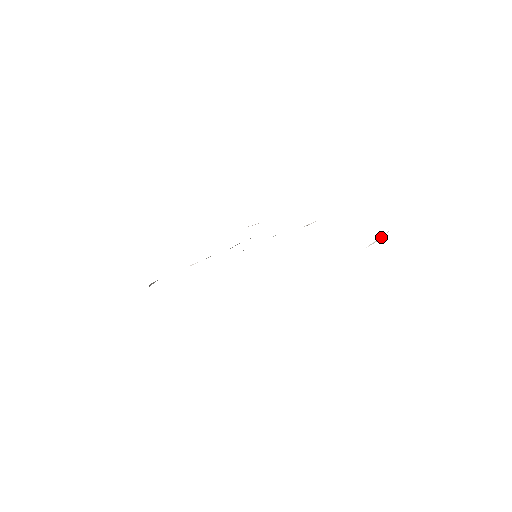
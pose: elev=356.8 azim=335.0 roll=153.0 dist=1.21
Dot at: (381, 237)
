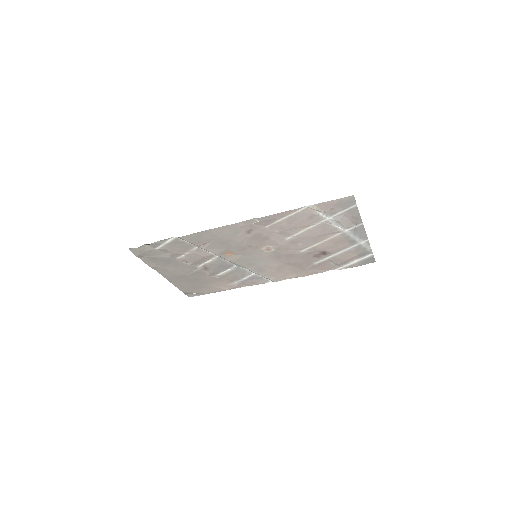
Dot at: (358, 250)
